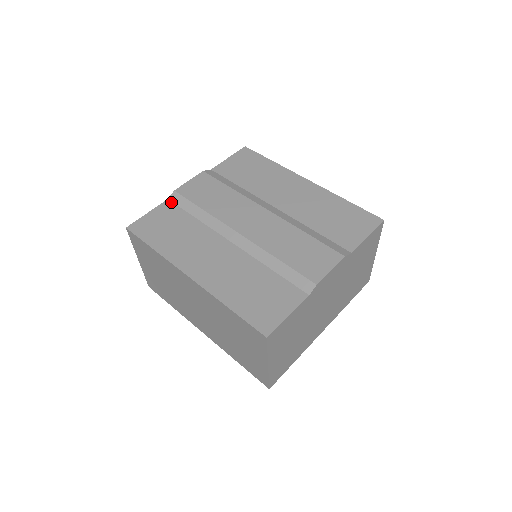
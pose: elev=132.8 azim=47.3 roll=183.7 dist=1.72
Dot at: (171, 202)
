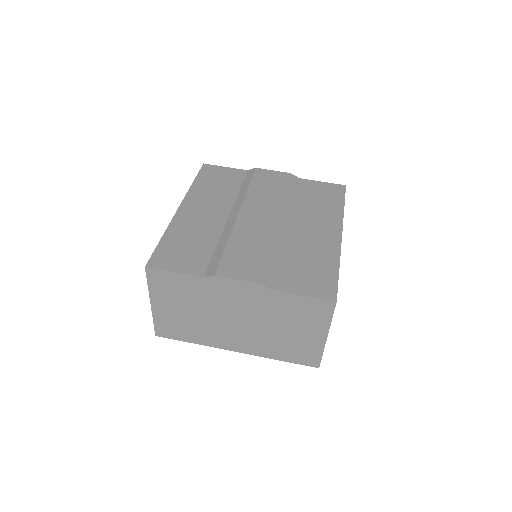
Dot at: (246, 173)
